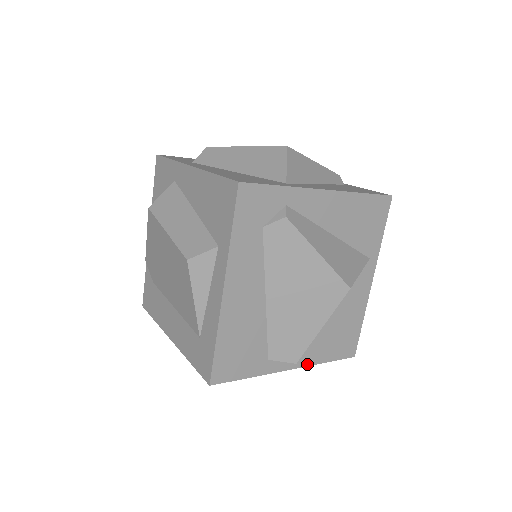
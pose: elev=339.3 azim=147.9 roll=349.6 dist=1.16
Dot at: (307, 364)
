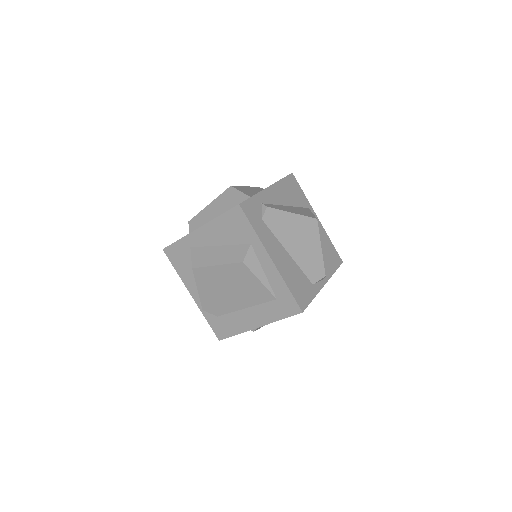
Dot at: (329, 278)
